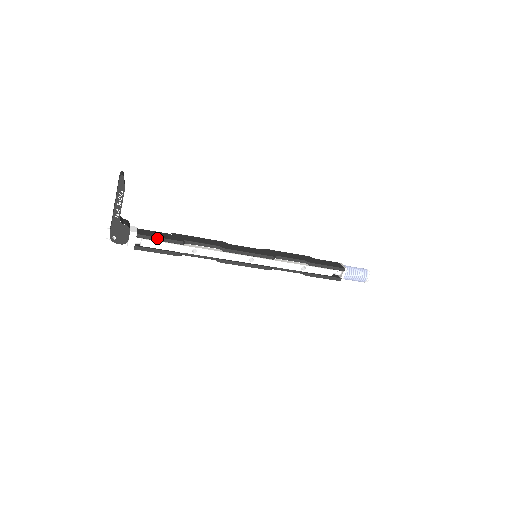
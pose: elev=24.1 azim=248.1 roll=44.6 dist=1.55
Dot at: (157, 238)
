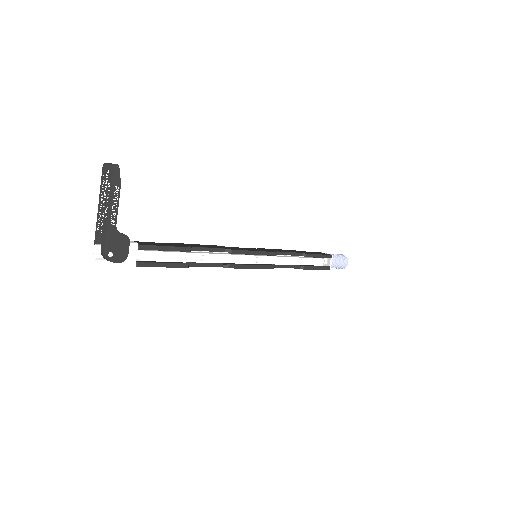
Dot at: (162, 247)
